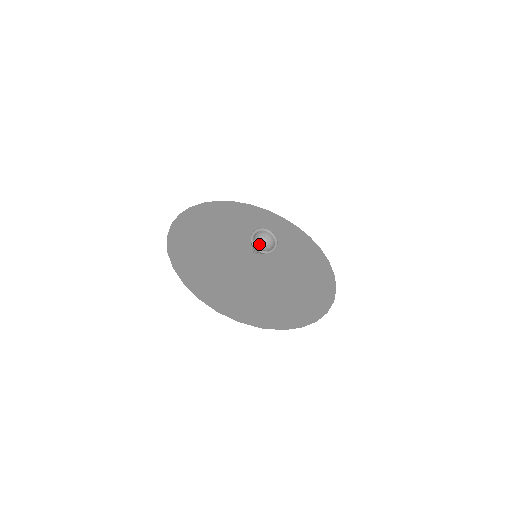
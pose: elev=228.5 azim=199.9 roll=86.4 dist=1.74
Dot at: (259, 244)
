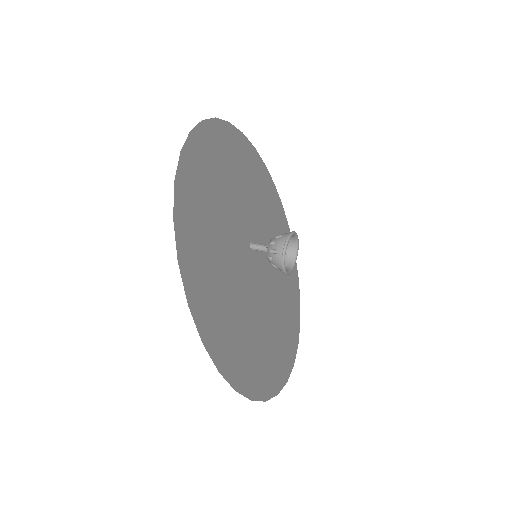
Dot at: occluded
